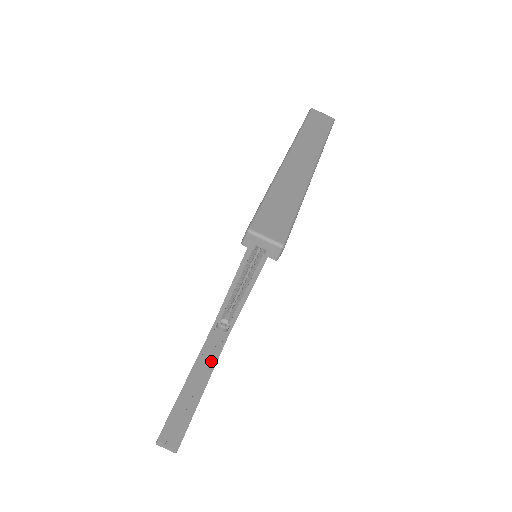
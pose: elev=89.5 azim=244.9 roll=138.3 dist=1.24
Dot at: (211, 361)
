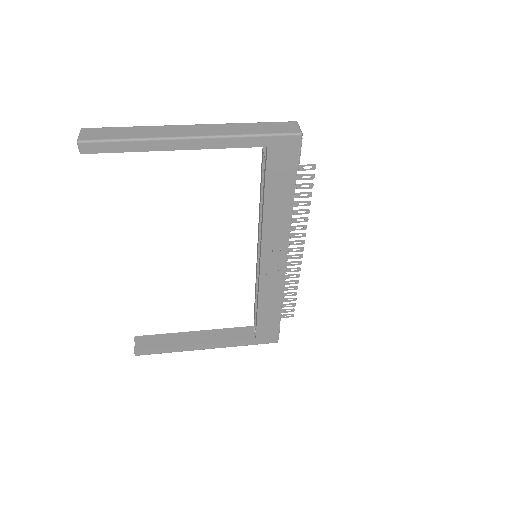
Dot at: (221, 340)
